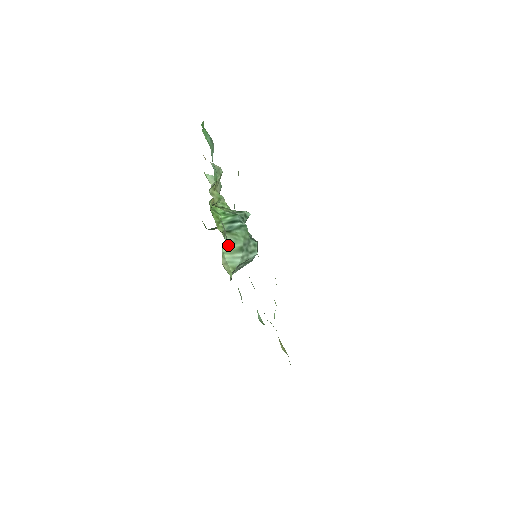
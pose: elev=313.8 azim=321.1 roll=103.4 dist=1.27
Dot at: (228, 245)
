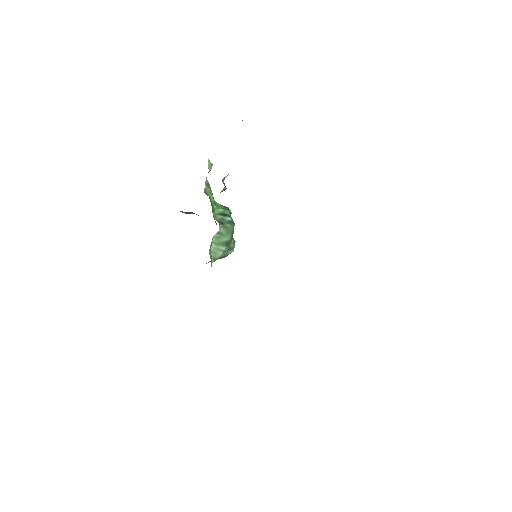
Dot at: (218, 236)
